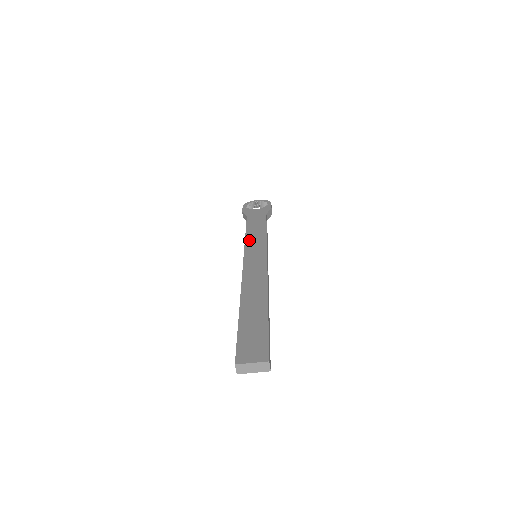
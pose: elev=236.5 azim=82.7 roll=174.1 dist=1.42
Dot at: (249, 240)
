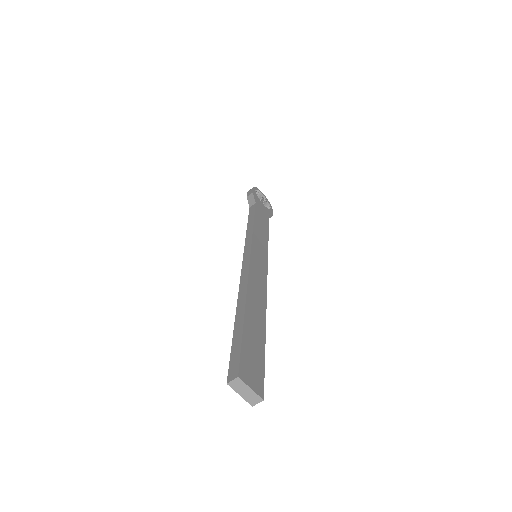
Dot at: (256, 233)
